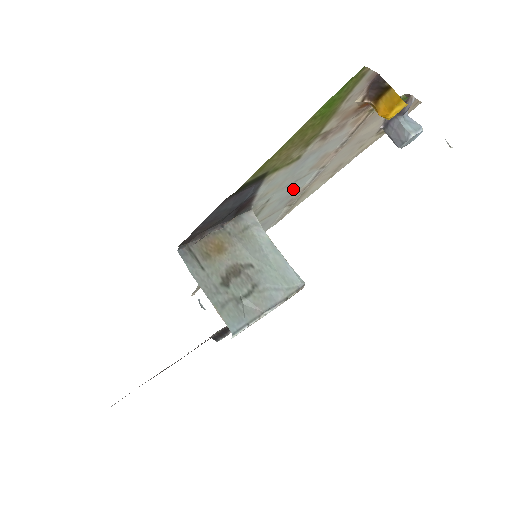
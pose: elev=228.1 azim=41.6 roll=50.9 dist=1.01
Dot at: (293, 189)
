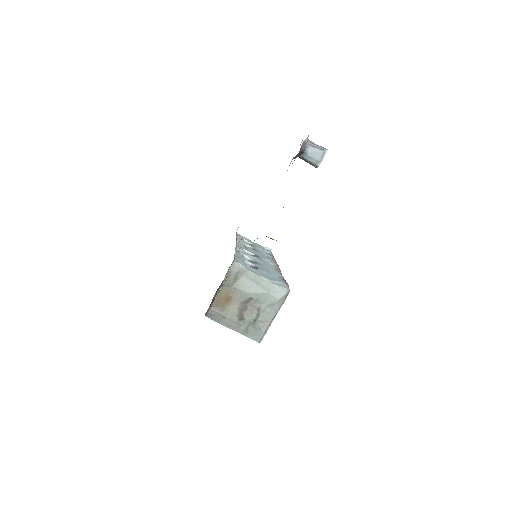
Dot at: occluded
